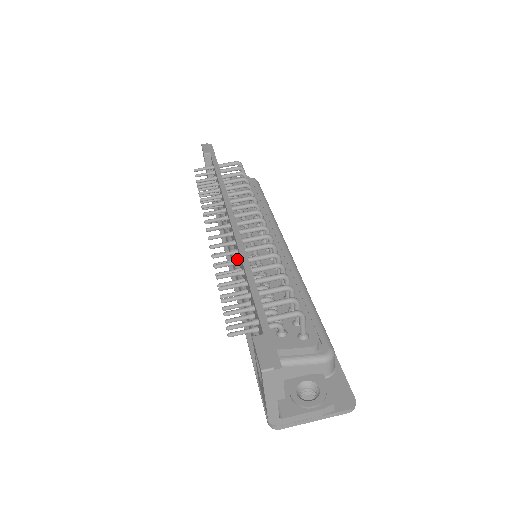
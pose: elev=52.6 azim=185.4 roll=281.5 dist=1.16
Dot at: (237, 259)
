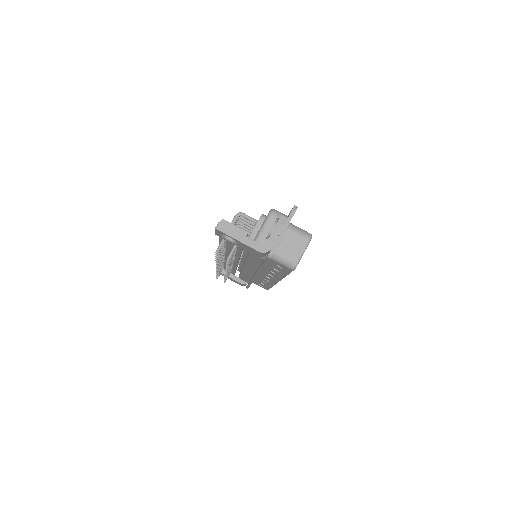
Dot at: occluded
